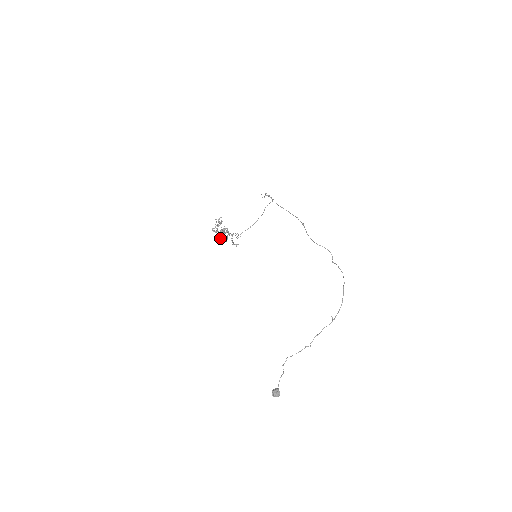
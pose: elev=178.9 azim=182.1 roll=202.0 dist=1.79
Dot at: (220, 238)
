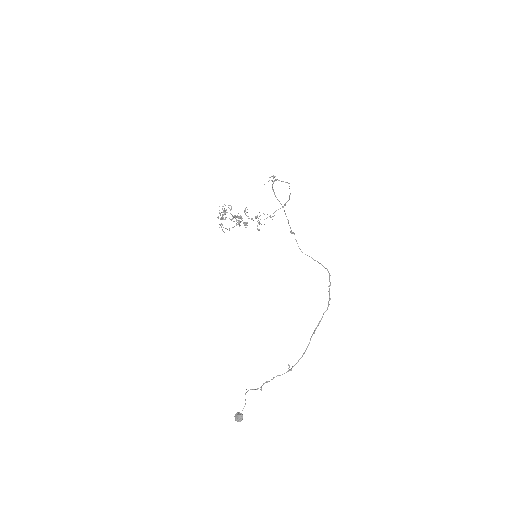
Dot at: (236, 223)
